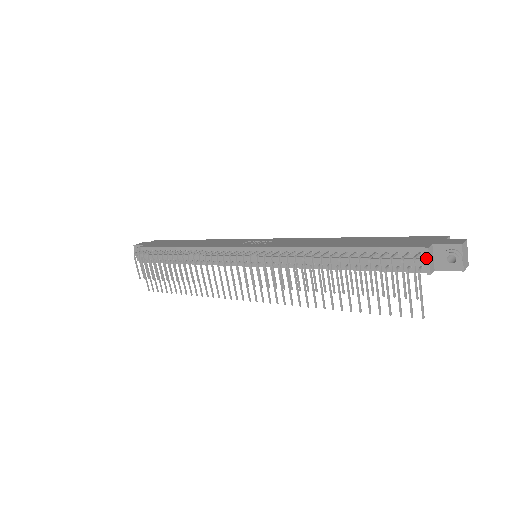
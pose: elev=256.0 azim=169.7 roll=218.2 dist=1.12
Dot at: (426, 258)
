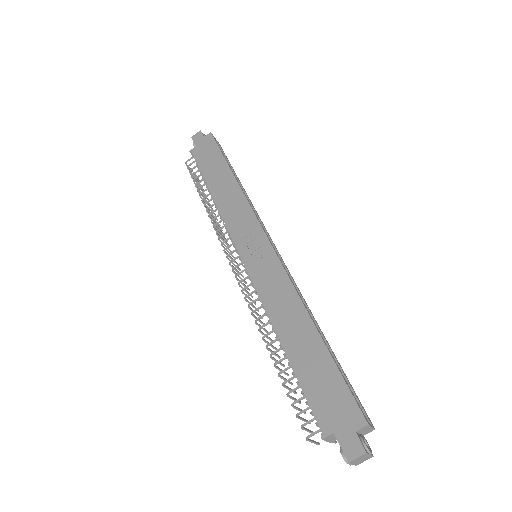
Dot at: (324, 438)
